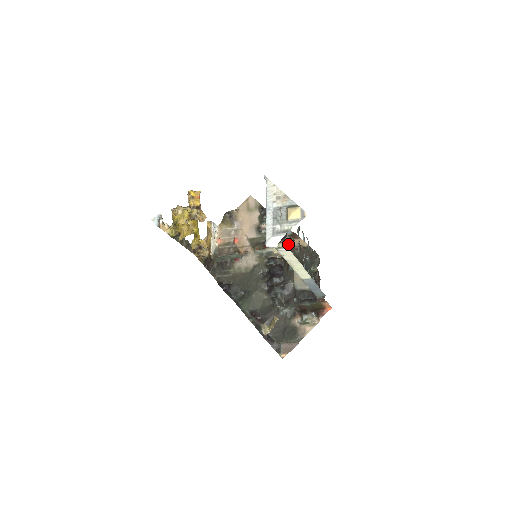
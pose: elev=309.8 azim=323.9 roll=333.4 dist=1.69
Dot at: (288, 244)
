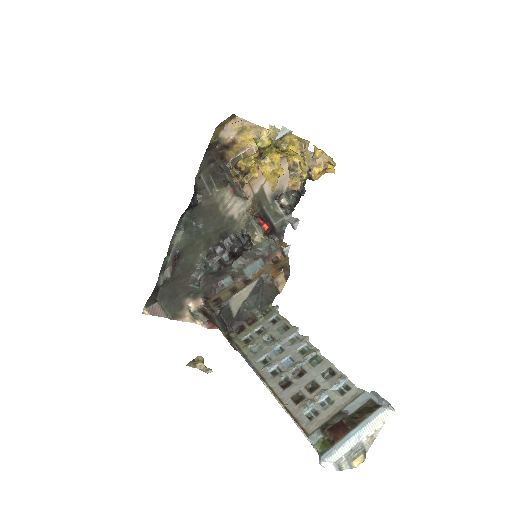
Dot at: (271, 249)
